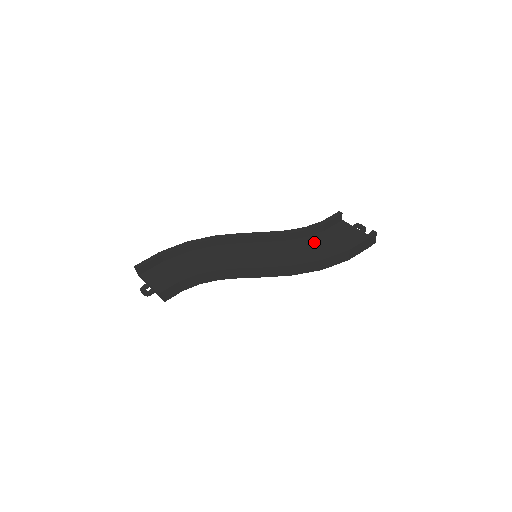
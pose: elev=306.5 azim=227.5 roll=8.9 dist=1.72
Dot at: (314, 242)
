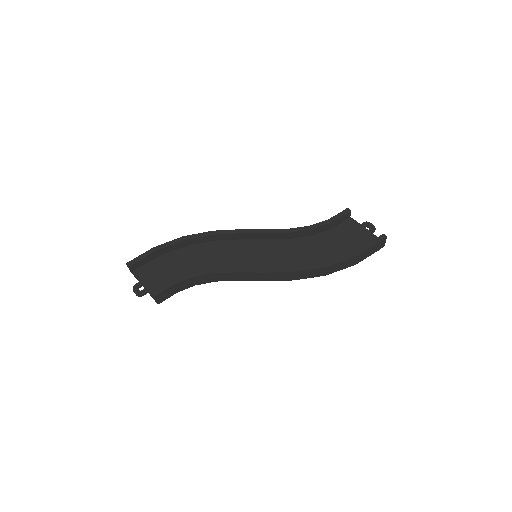
Dot at: (319, 242)
